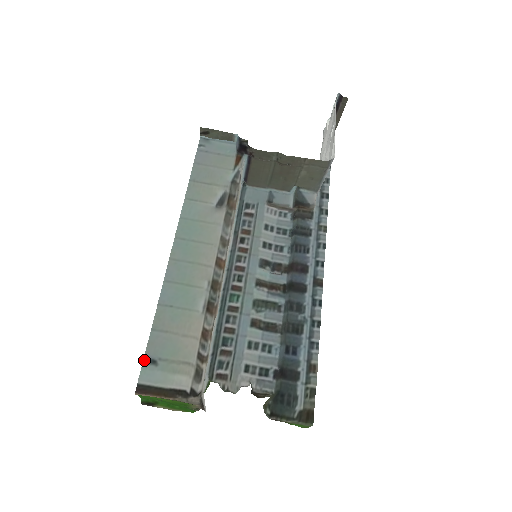
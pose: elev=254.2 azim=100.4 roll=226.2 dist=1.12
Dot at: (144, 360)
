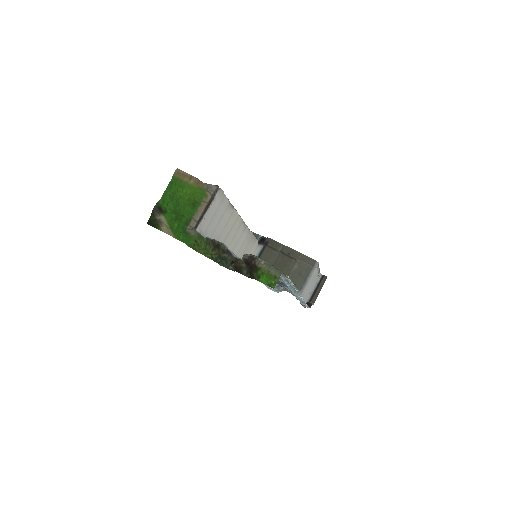
Dot at: occluded
